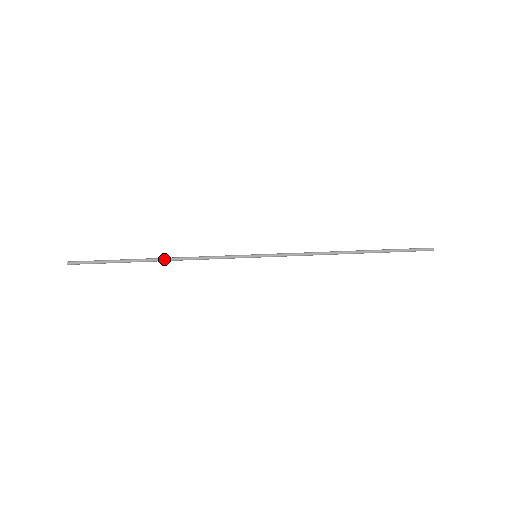
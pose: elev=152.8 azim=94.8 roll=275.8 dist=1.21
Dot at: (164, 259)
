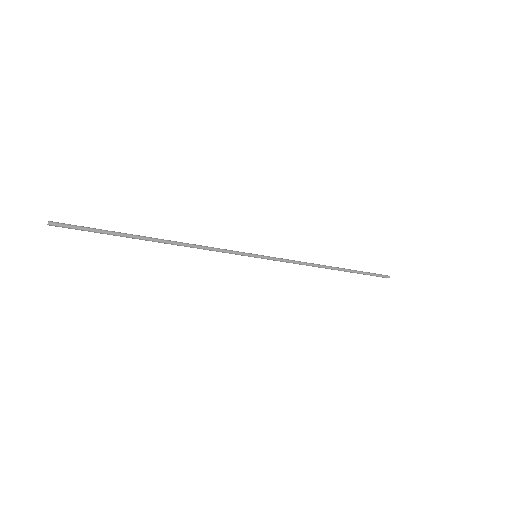
Dot at: (166, 242)
